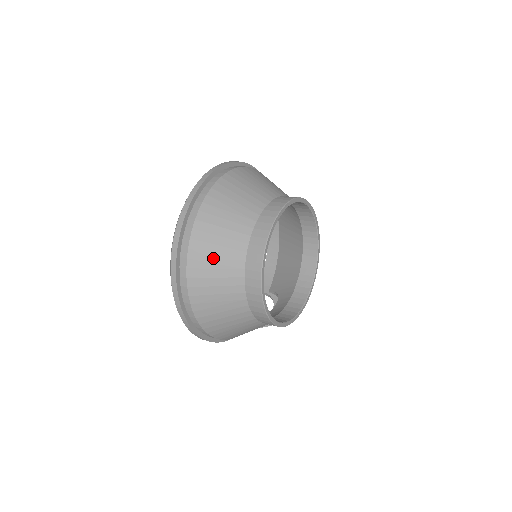
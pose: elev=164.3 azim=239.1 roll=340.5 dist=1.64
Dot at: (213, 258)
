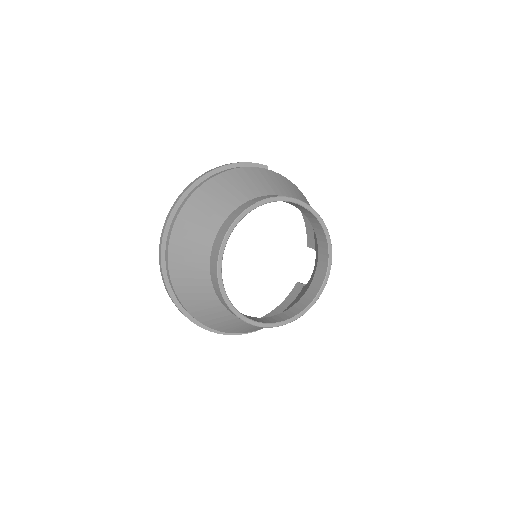
Dot at: (198, 303)
